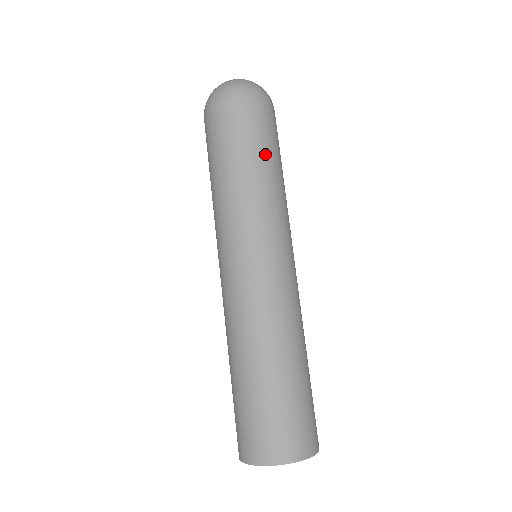
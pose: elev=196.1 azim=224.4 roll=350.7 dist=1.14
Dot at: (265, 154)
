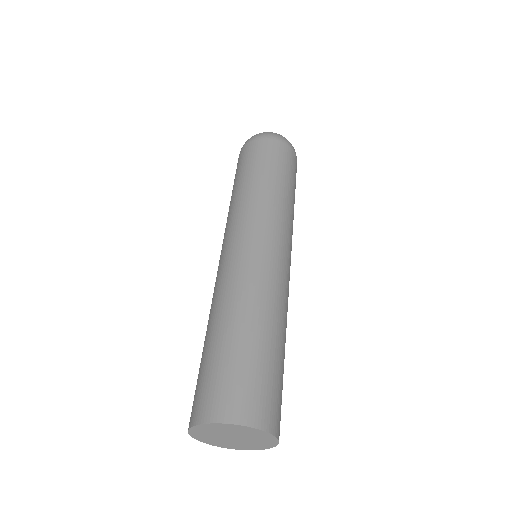
Dot at: (292, 186)
